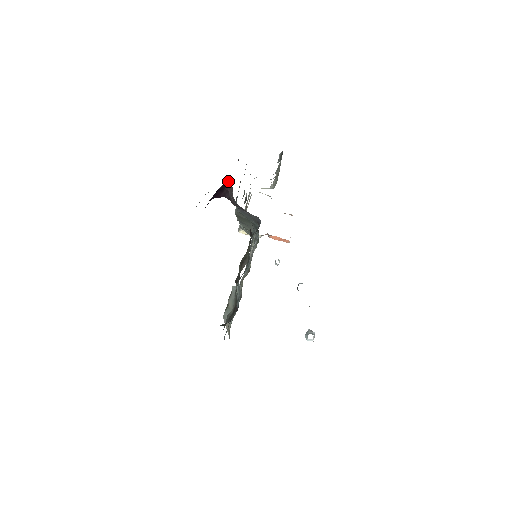
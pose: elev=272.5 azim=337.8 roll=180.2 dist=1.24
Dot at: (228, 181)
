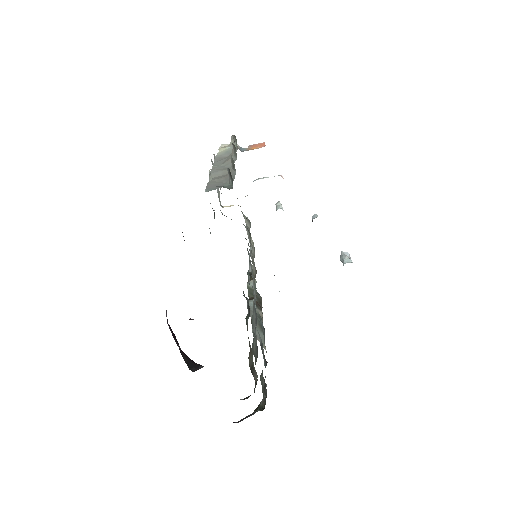
Dot at: occluded
